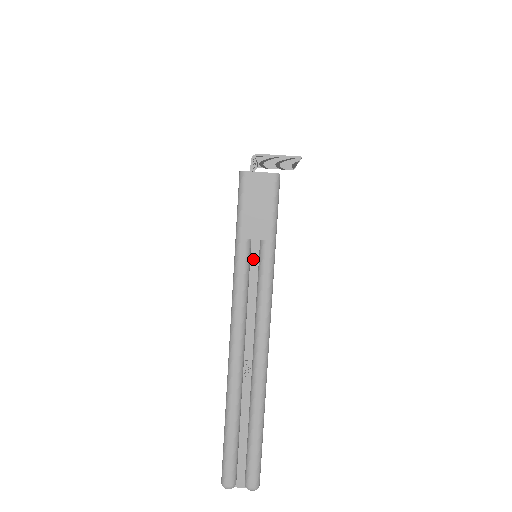
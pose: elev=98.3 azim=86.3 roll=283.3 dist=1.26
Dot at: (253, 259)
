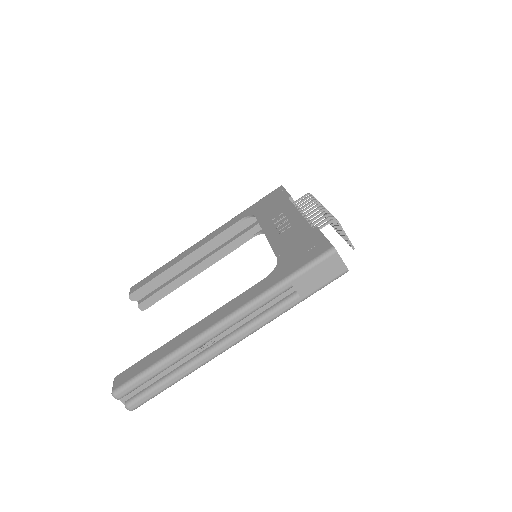
Dot at: (280, 296)
